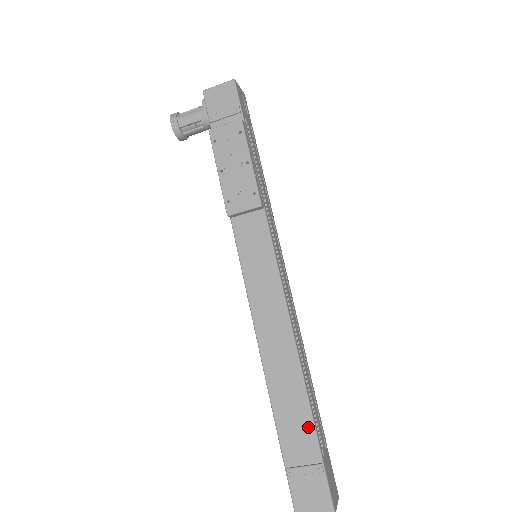
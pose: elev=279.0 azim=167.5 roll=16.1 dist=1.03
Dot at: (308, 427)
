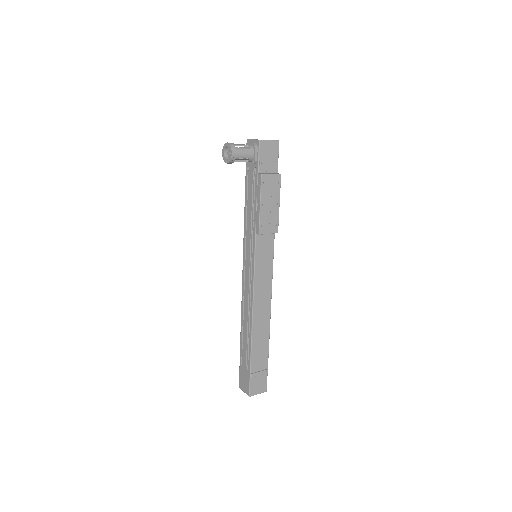
Dot at: (266, 352)
